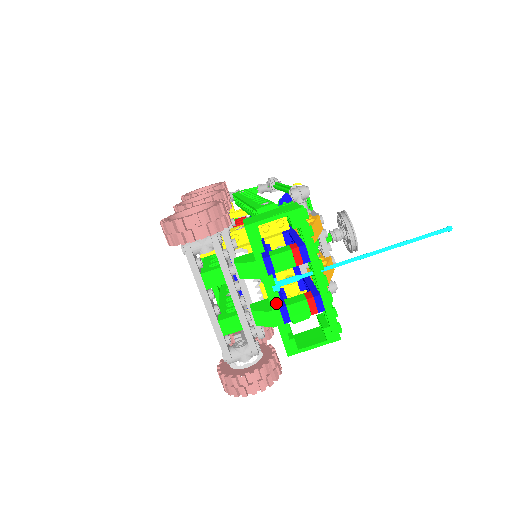
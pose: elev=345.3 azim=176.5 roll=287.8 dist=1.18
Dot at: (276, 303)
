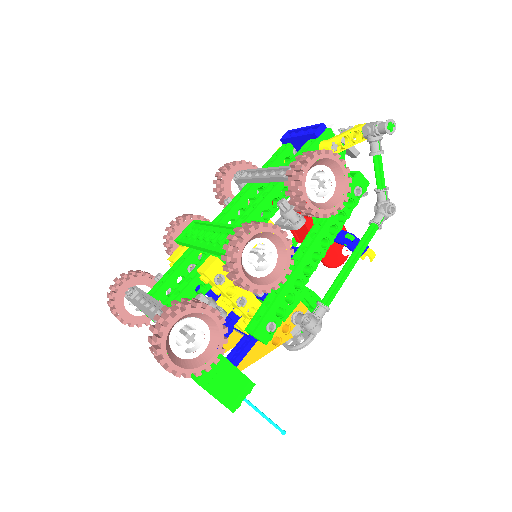
Dot at: occluded
